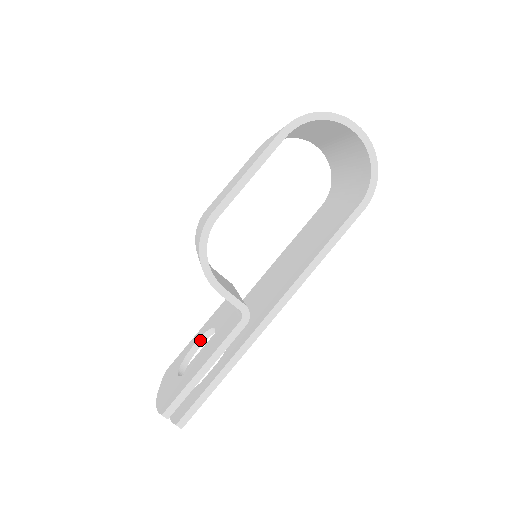
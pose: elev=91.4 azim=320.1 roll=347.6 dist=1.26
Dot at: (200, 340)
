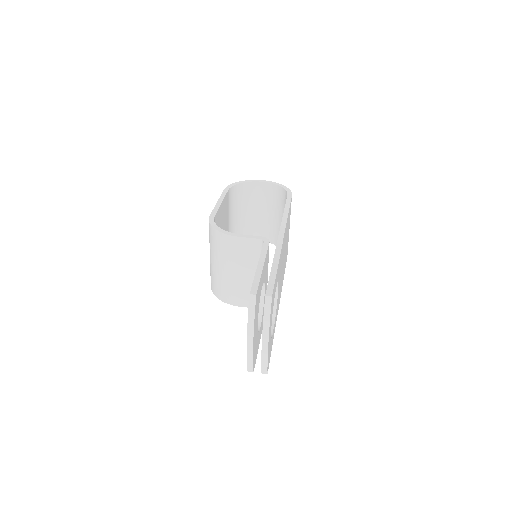
Dot at: occluded
